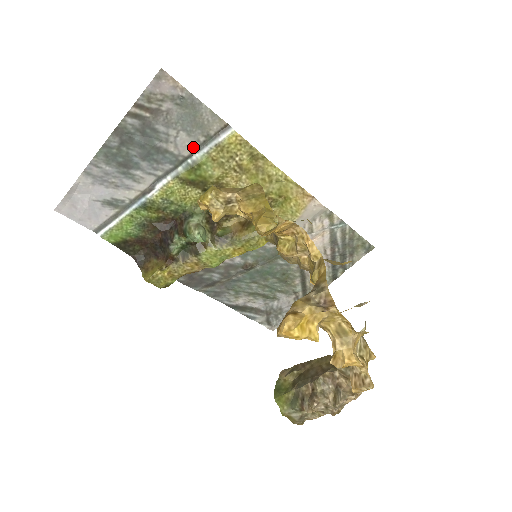
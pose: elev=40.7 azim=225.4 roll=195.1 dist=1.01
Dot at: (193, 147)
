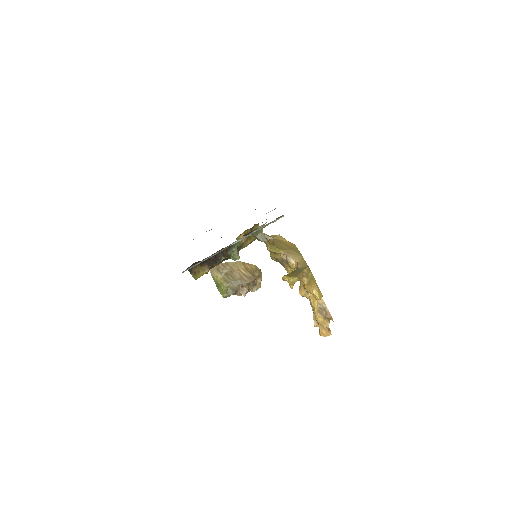
Dot at: occluded
